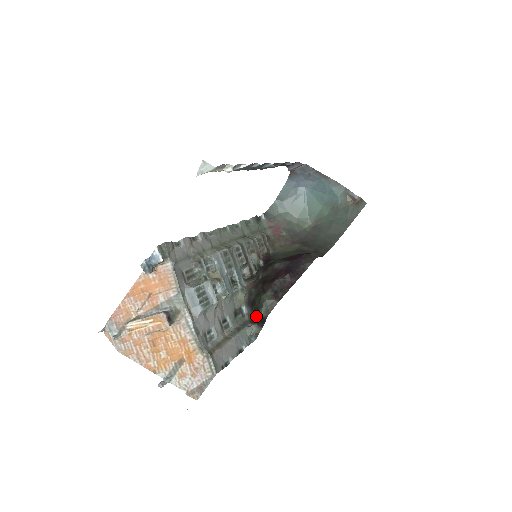
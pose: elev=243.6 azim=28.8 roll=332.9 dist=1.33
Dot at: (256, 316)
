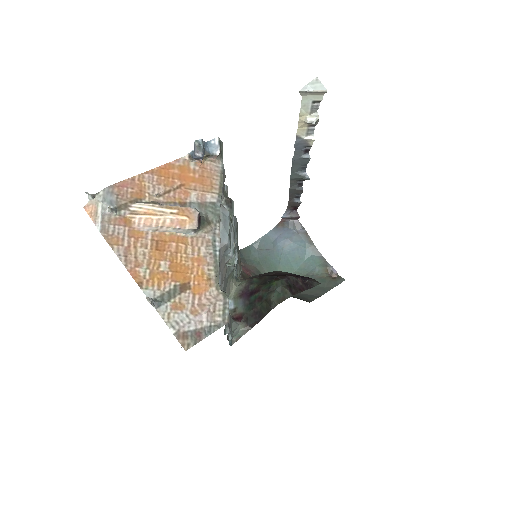
Dot at: (254, 307)
